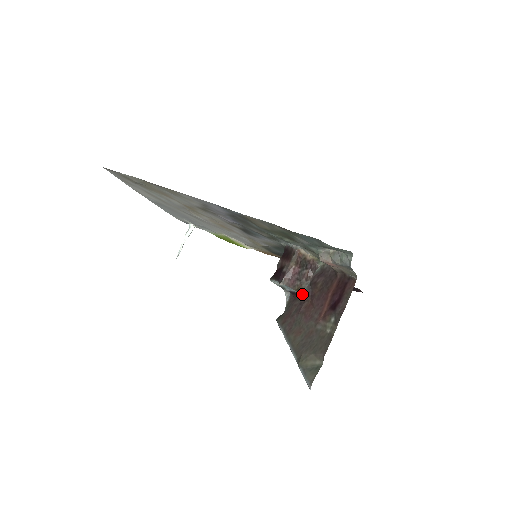
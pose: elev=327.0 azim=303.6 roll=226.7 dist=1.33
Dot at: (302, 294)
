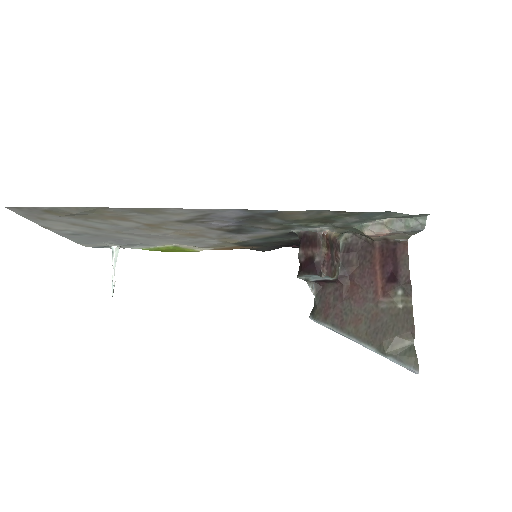
Dot at: (337, 279)
